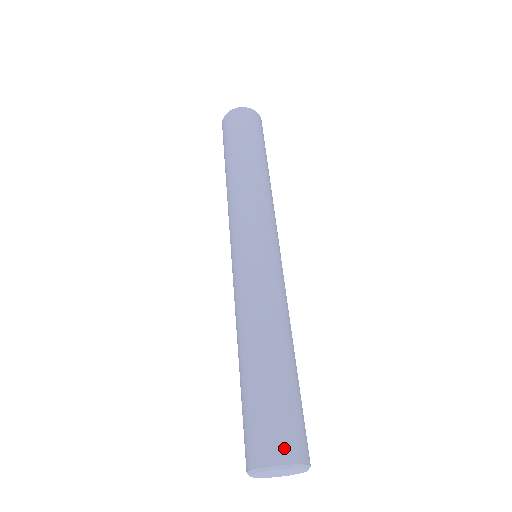
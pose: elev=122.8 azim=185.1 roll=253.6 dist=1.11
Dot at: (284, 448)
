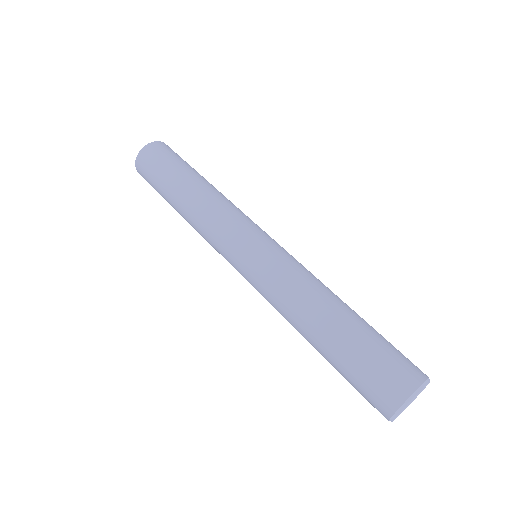
Dot at: (398, 386)
